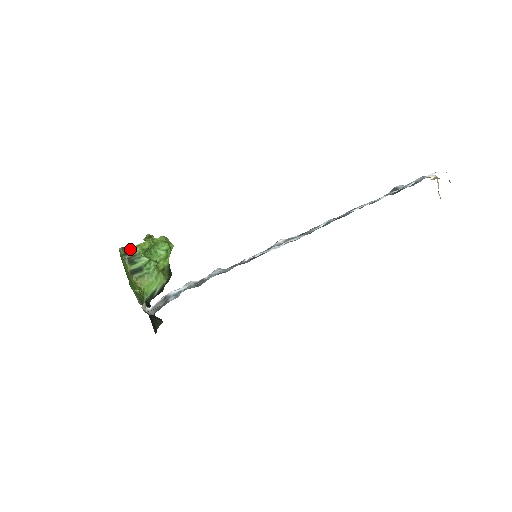
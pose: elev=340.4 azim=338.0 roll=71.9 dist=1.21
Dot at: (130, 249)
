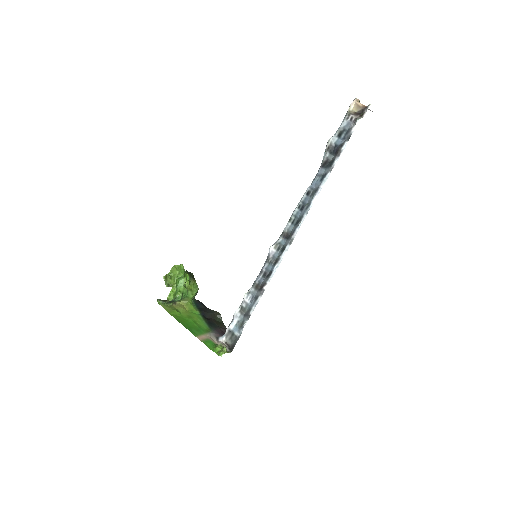
Dot at: (166, 300)
